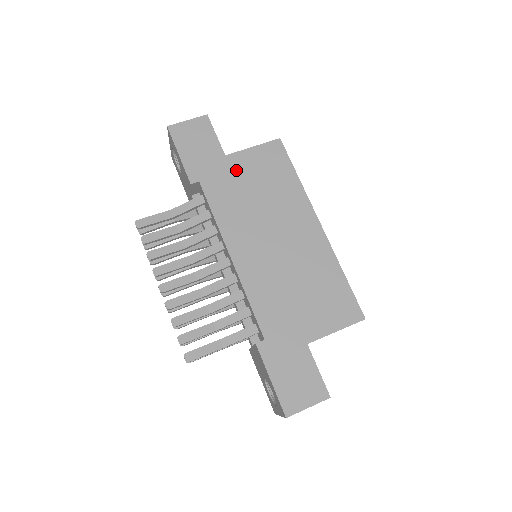
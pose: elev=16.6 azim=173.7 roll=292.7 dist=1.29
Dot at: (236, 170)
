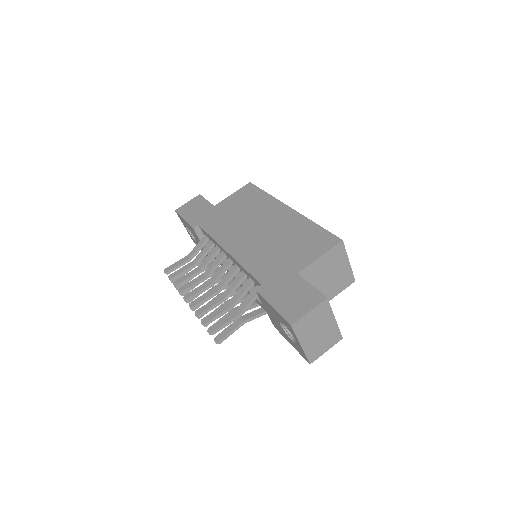
Dot at: (223, 209)
